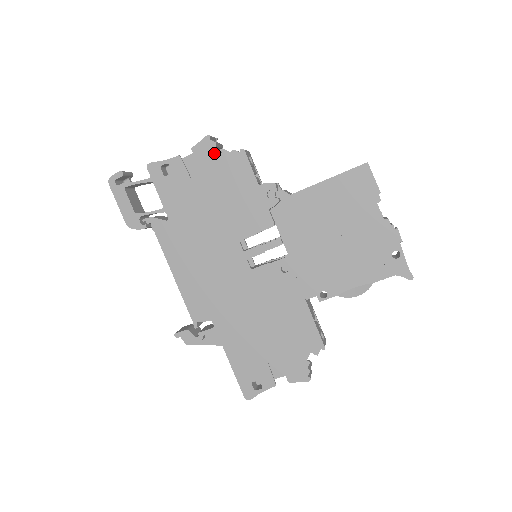
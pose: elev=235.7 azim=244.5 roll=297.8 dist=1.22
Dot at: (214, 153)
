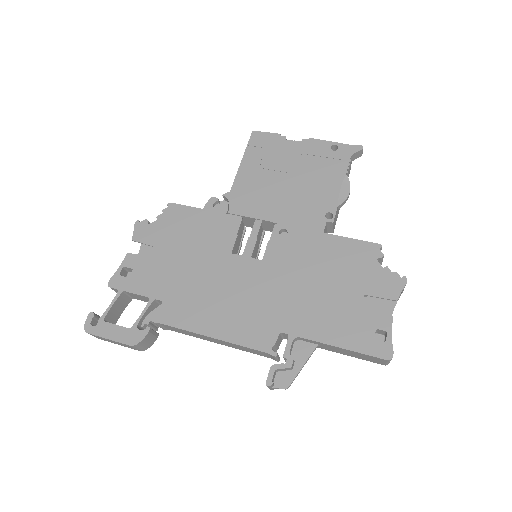
Dot at: (151, 225)
